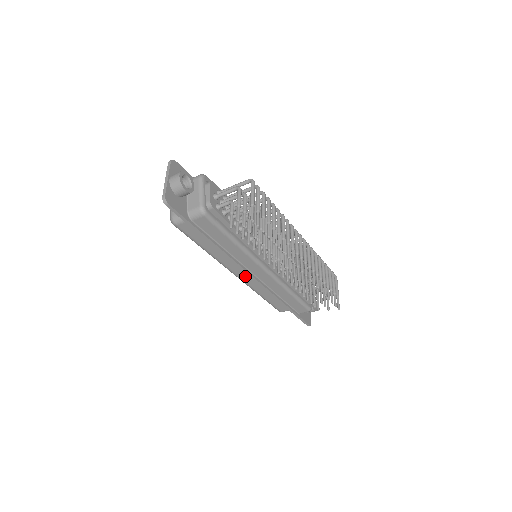
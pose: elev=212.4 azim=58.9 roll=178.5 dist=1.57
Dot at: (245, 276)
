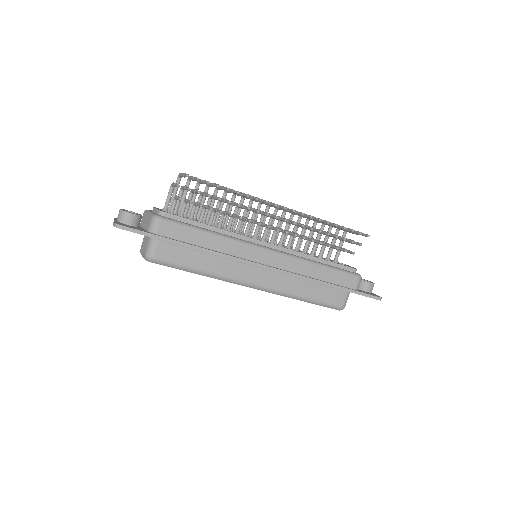
Dot at: (263, 280)
